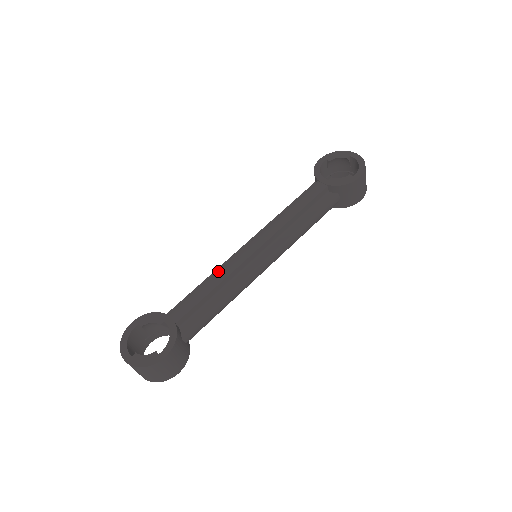
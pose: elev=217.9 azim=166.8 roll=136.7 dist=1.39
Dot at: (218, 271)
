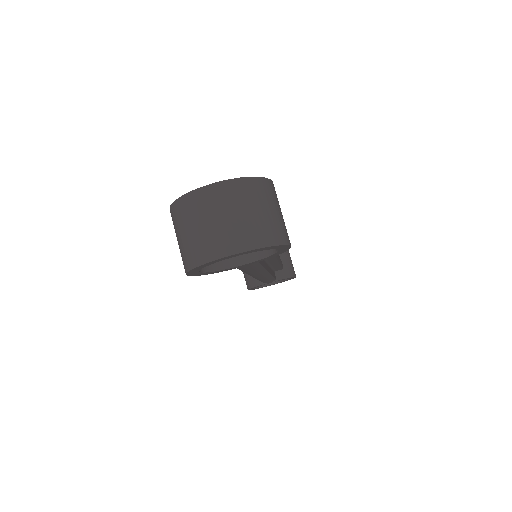
Dot at: occluded
